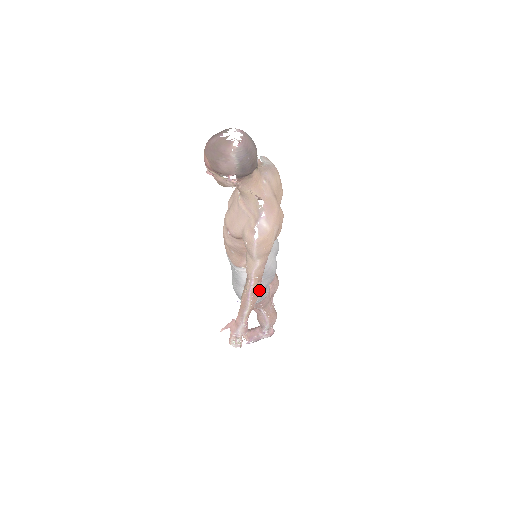
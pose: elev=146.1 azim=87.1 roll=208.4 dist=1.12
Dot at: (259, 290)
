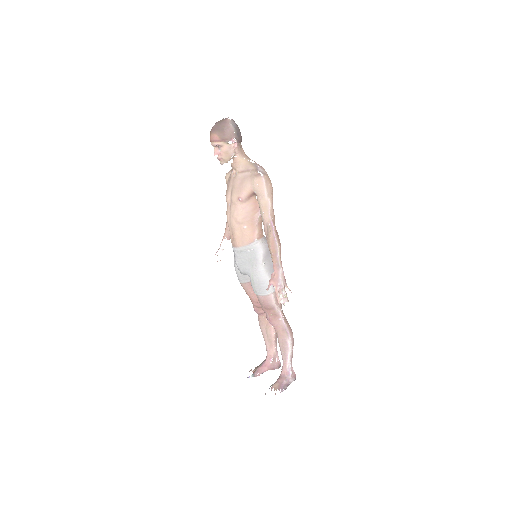
Dot at: (278, 235)
